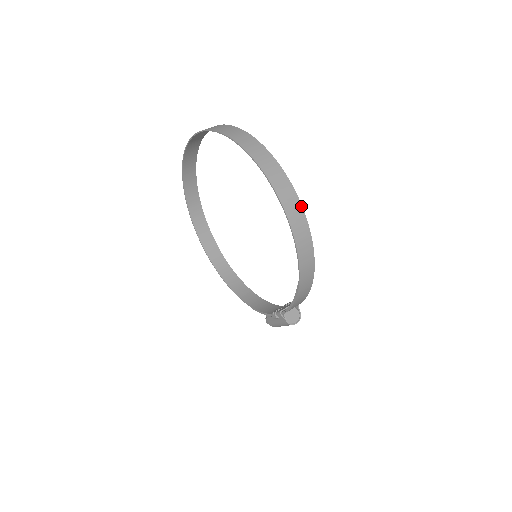
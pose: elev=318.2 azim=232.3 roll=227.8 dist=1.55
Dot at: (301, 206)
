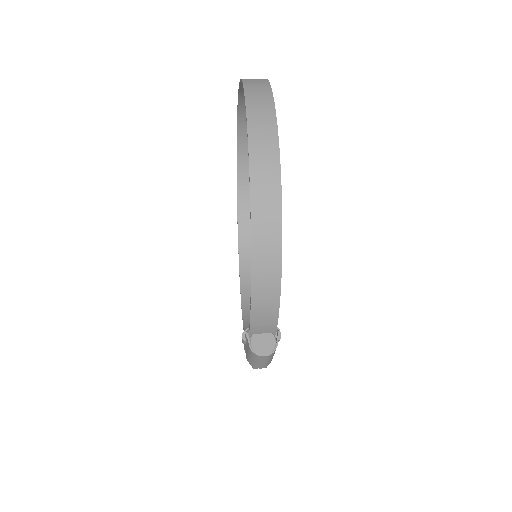
Dot at: (278, 147)
